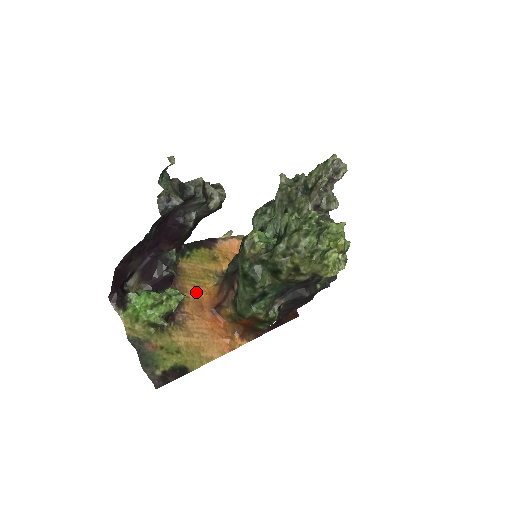
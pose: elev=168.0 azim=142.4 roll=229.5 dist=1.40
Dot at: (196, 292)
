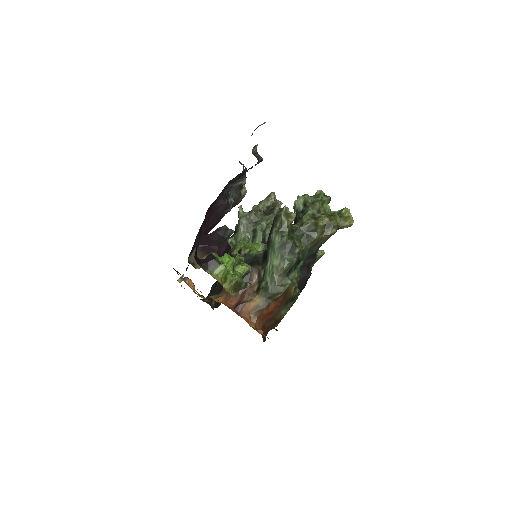
Dot at: occluded
